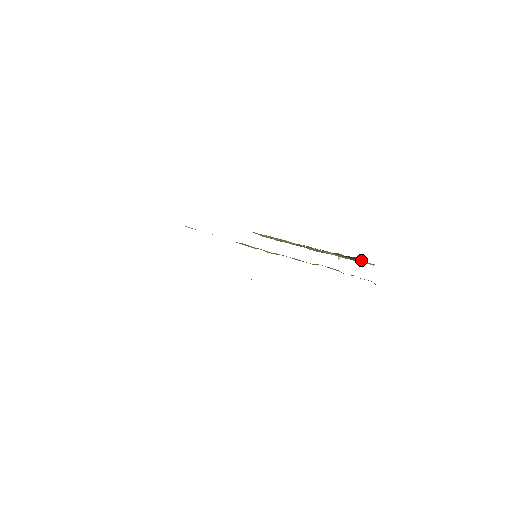
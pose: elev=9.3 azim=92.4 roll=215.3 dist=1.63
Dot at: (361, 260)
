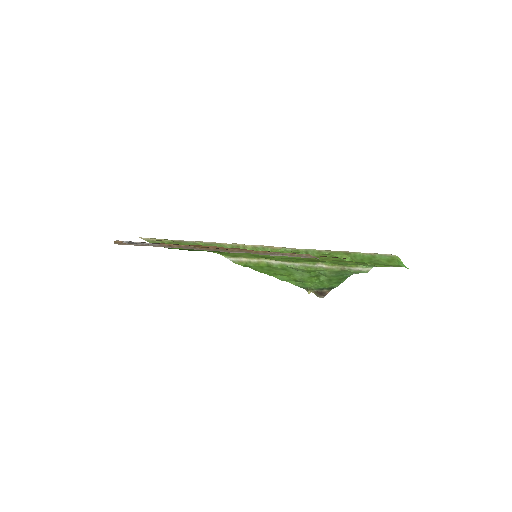
Dot at: (358, 264)
